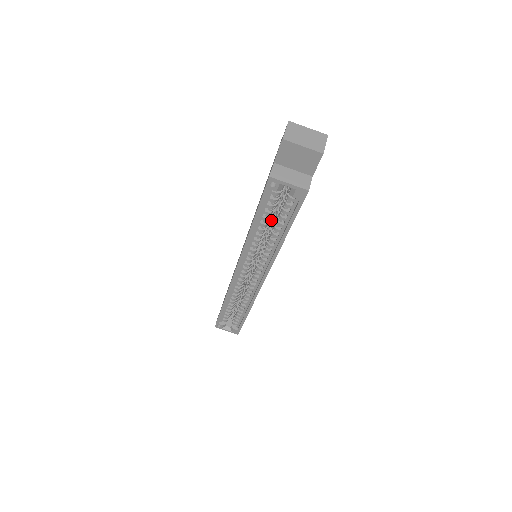
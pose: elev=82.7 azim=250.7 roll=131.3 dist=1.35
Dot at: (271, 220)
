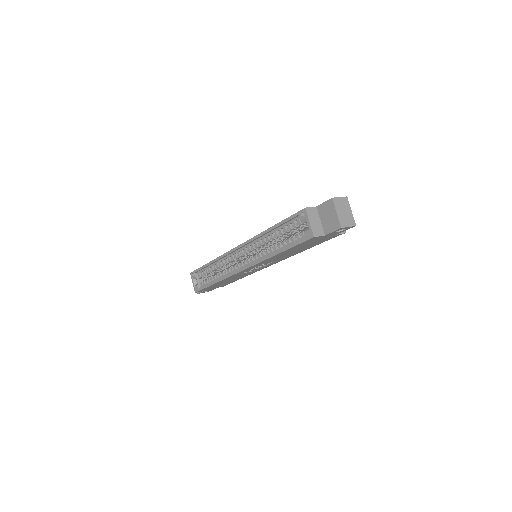
Dot at: occluded
